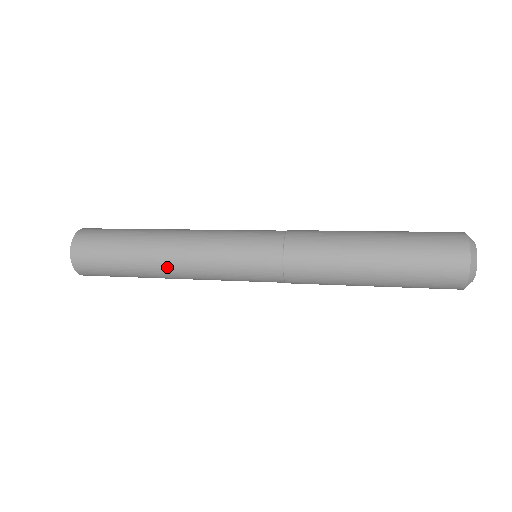
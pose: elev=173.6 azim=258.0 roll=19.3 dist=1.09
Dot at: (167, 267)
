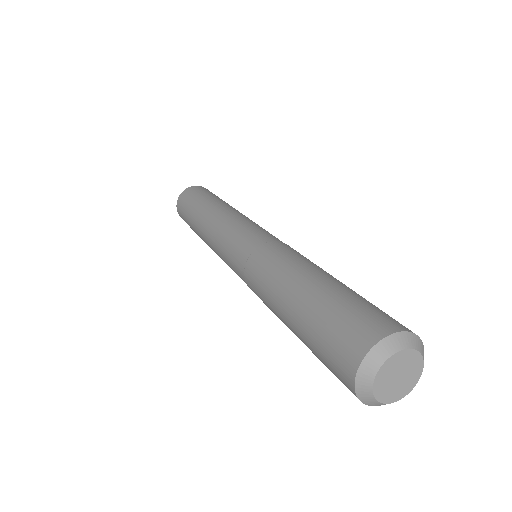
Dot at: (204, 223)
